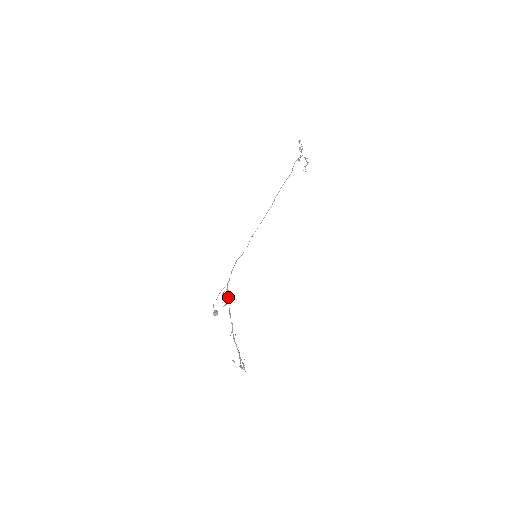
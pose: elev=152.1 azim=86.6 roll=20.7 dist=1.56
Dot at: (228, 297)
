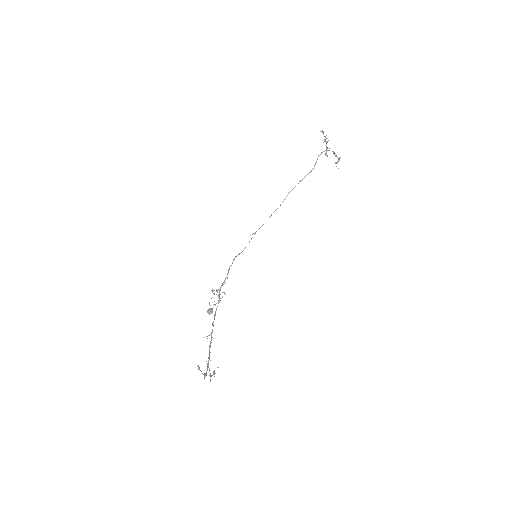
Dot at: (219, 296)
